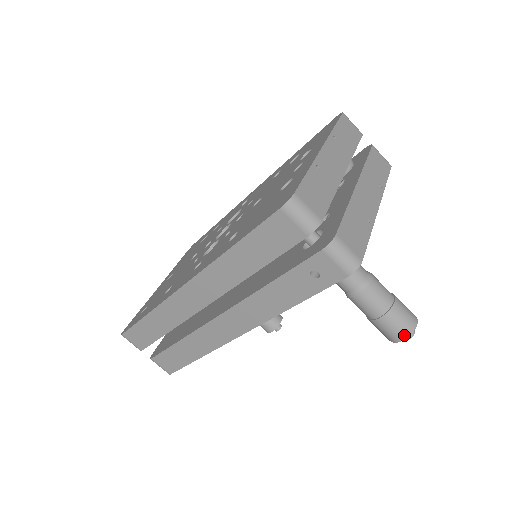
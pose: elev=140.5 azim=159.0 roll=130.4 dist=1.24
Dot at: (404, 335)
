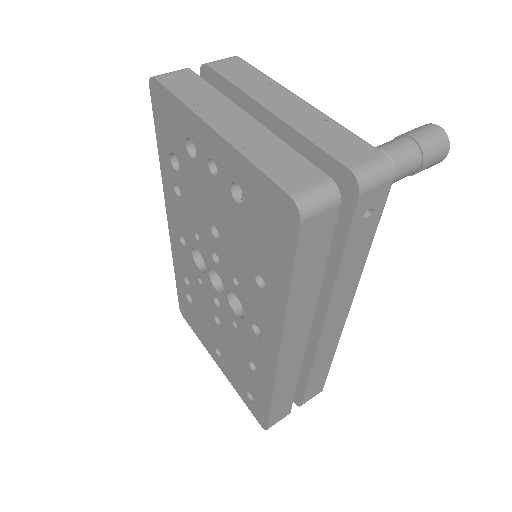
Dot at: (446, 147)
